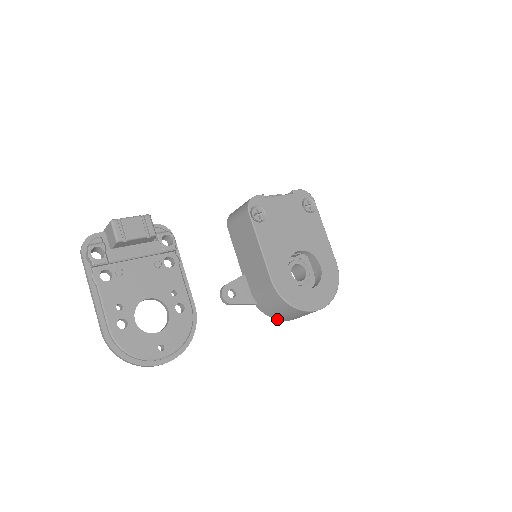
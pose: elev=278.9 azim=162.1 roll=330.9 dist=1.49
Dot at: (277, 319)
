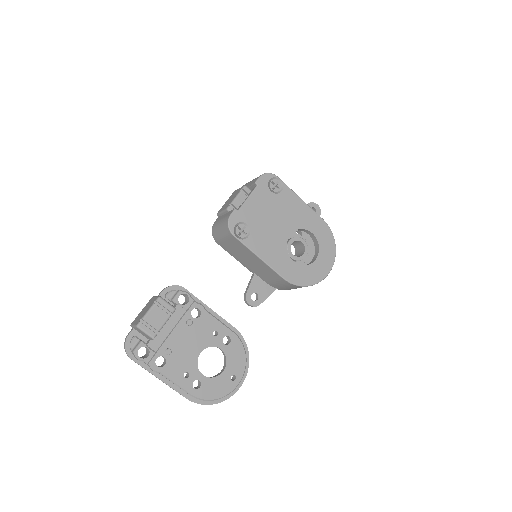
Dot at: occluded
